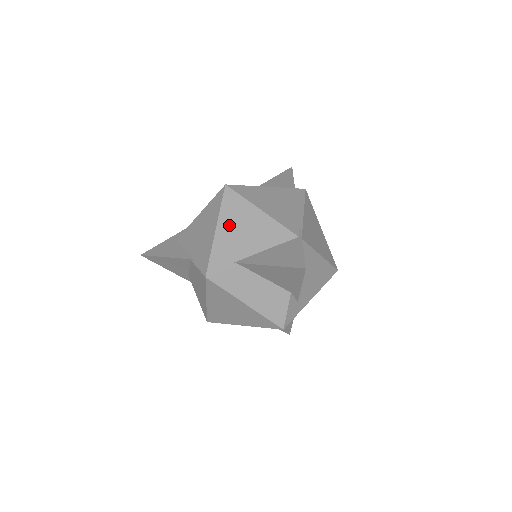
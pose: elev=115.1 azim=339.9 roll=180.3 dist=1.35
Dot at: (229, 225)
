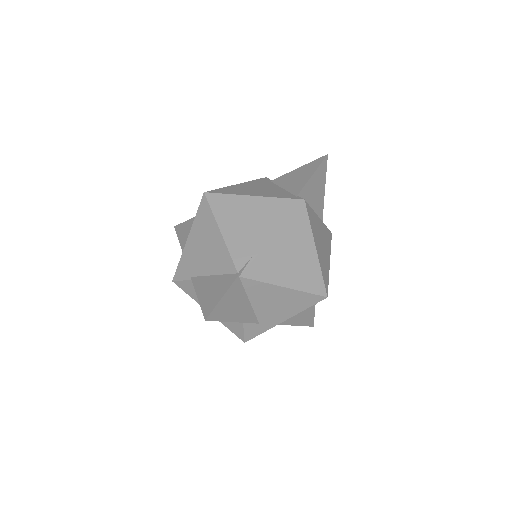
Dot at: (196, 237)
